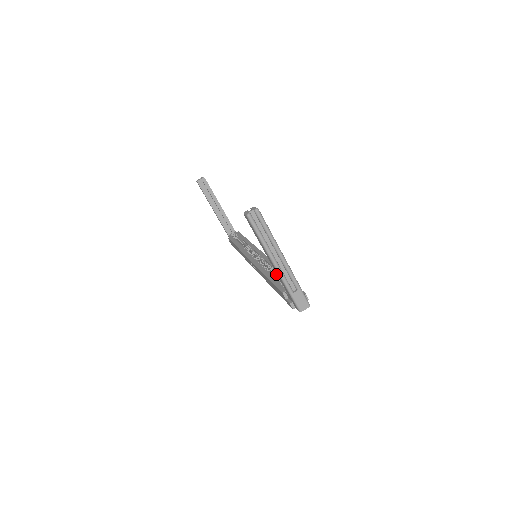
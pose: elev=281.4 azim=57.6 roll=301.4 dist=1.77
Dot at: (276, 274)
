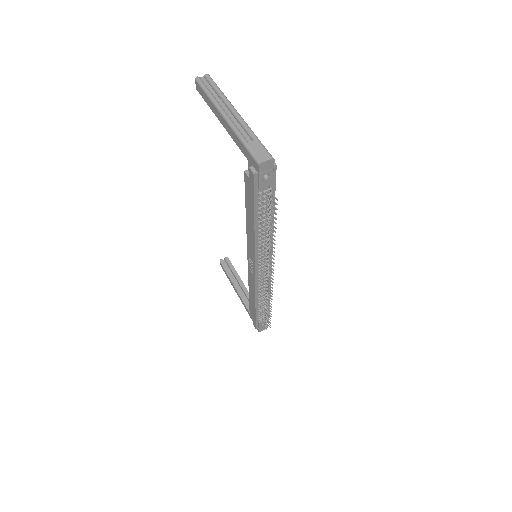
Dot at: occluded
